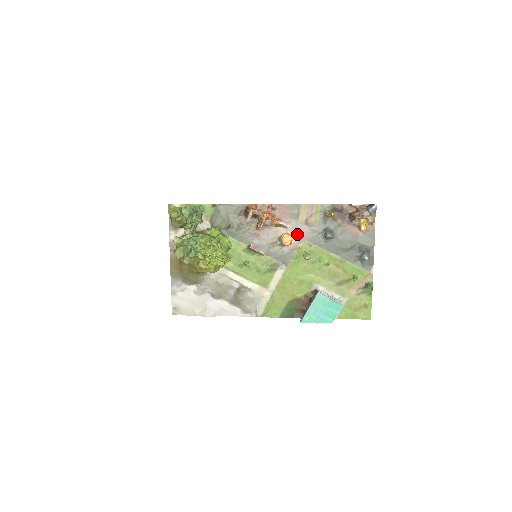
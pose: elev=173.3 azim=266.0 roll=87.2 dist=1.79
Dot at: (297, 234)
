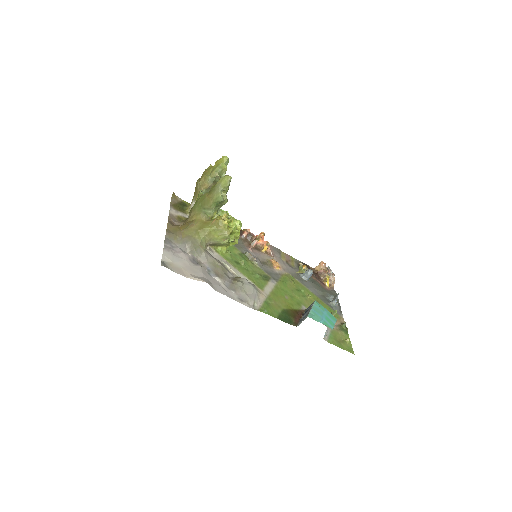
Dot at: (282, 266)
